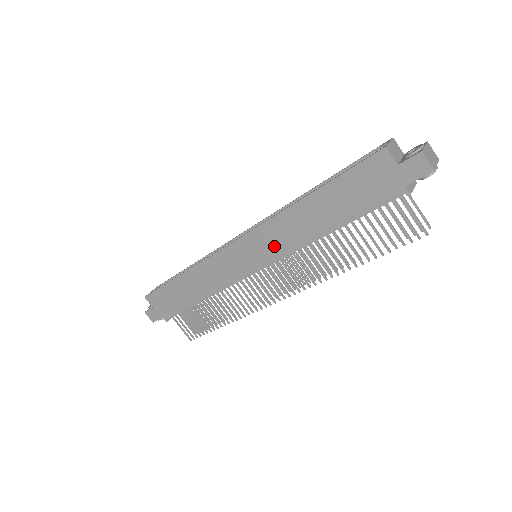
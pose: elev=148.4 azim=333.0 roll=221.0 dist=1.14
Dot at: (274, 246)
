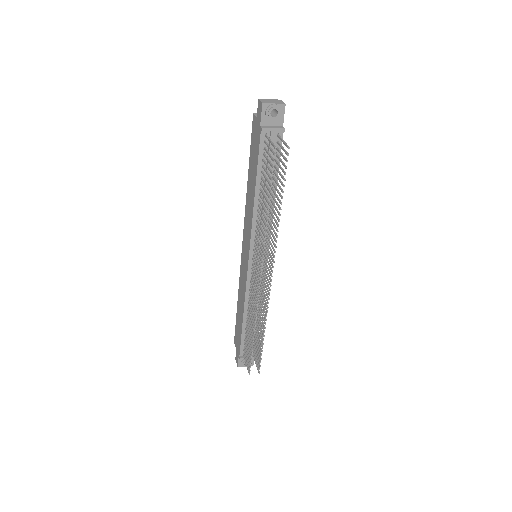
Dot at: (248, 231)
